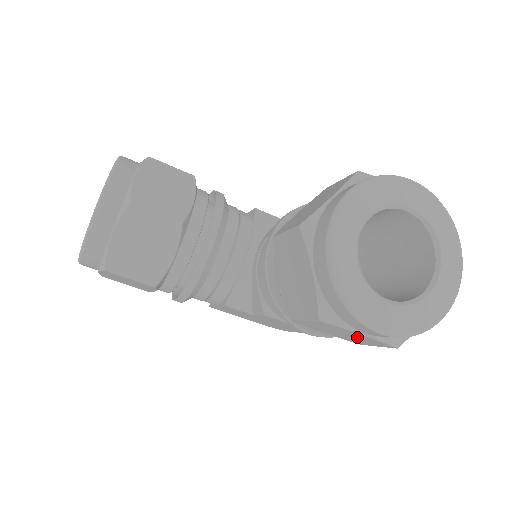
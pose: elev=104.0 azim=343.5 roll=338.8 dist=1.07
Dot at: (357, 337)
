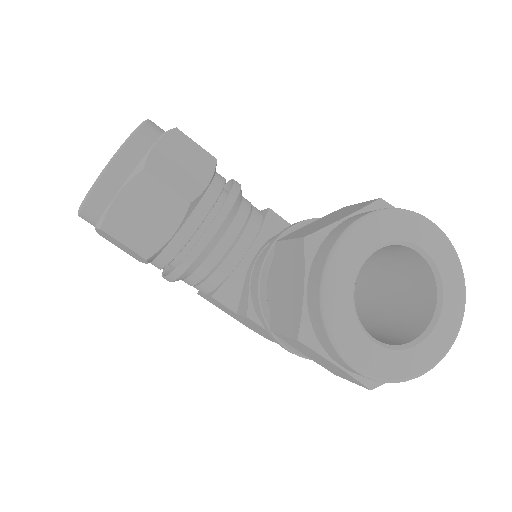
Dot at: (333, 367)
